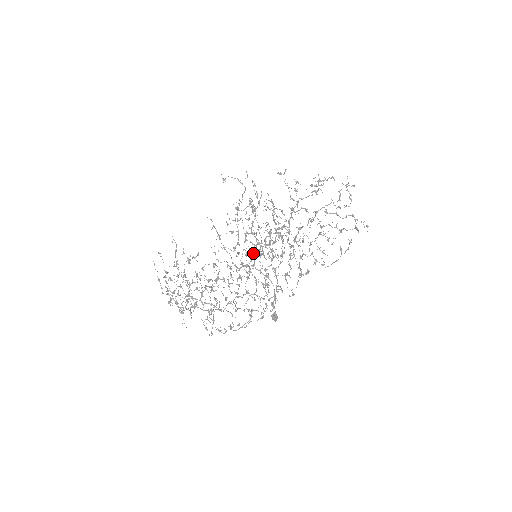
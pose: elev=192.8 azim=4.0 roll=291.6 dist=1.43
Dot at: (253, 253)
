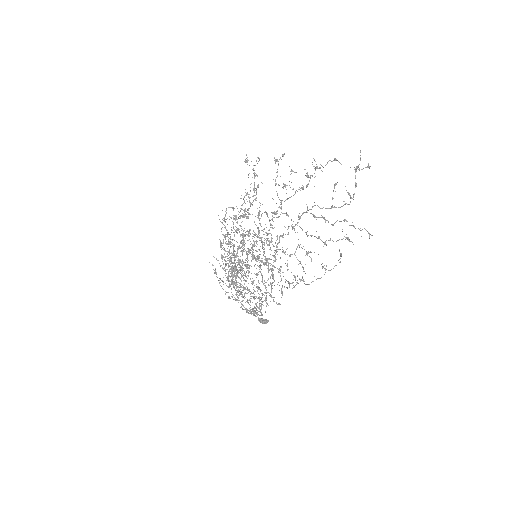
Dot at: (247, 256)
